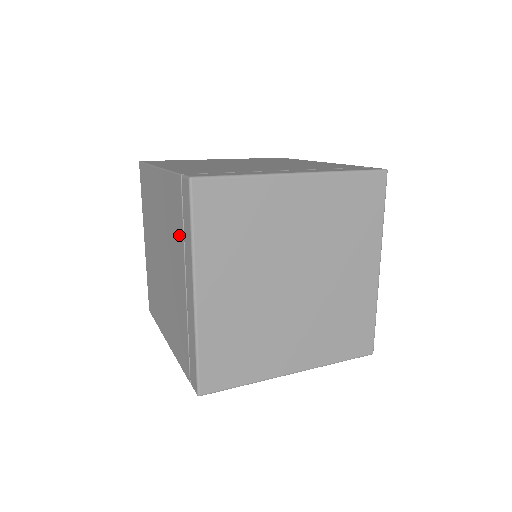
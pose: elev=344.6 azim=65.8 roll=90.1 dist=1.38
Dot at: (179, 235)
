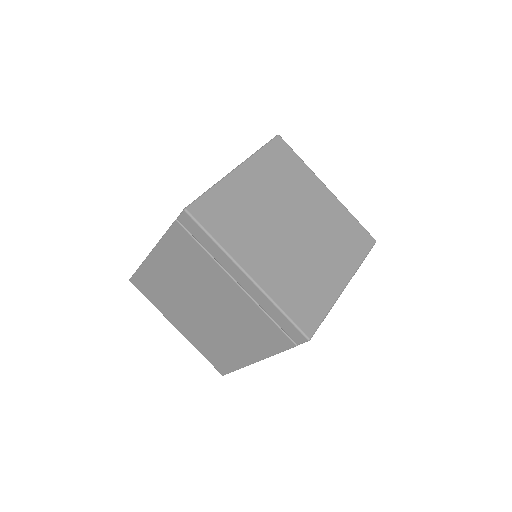
Dot at: (205, 260)
